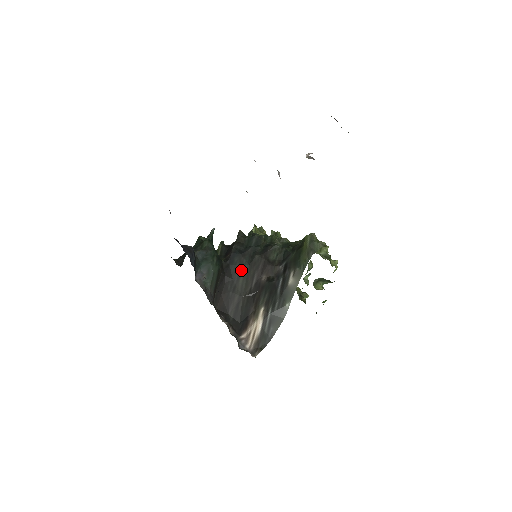
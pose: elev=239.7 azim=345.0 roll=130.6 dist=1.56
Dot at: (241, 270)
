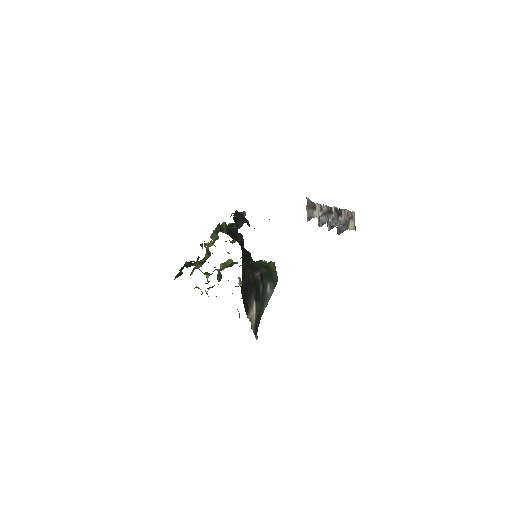
Dot at: (244, 259)
